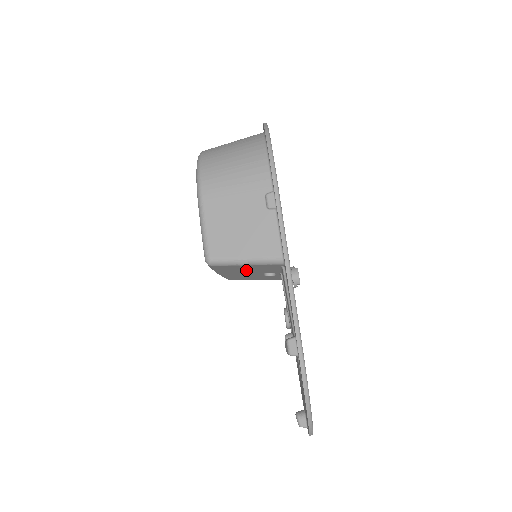
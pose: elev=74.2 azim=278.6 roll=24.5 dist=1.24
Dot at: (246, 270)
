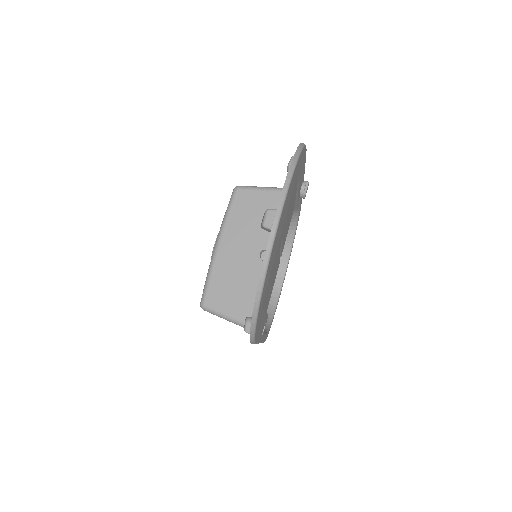
Dot at: (253, 223)
